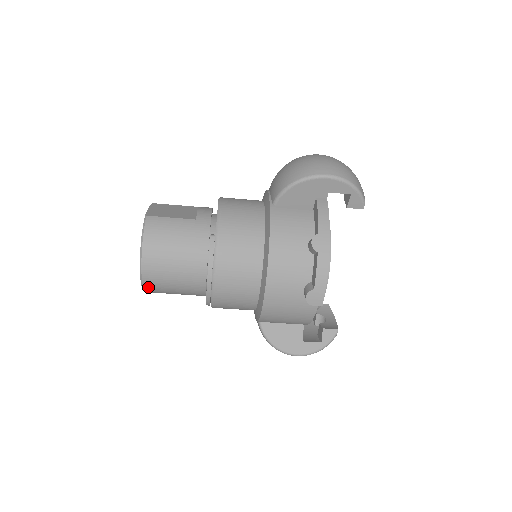
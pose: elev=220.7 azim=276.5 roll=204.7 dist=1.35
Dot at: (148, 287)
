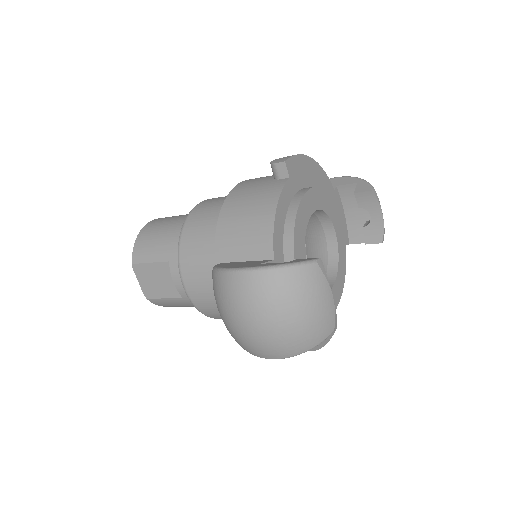
Dot at: occluded
